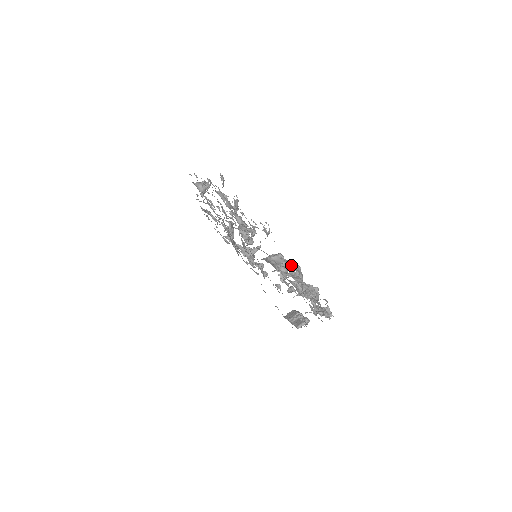
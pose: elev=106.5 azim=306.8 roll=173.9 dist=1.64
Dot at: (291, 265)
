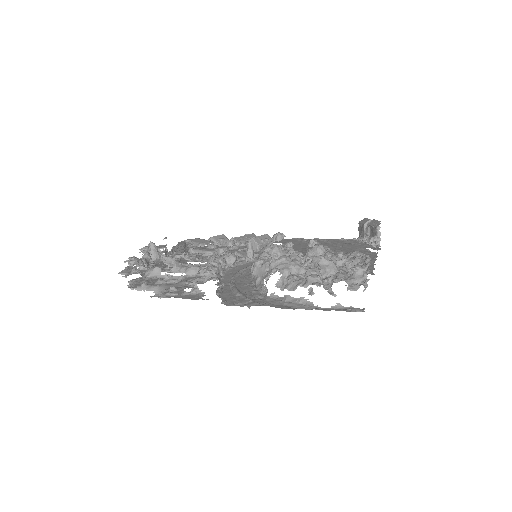
Dot at: (269, 276)
